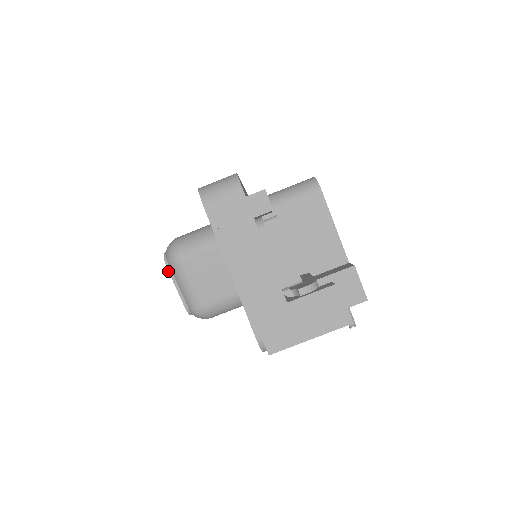
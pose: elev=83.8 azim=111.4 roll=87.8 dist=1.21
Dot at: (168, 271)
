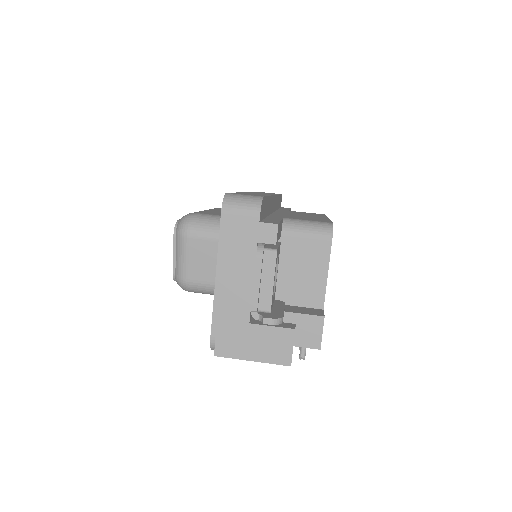
Dot at: (173, 237)
